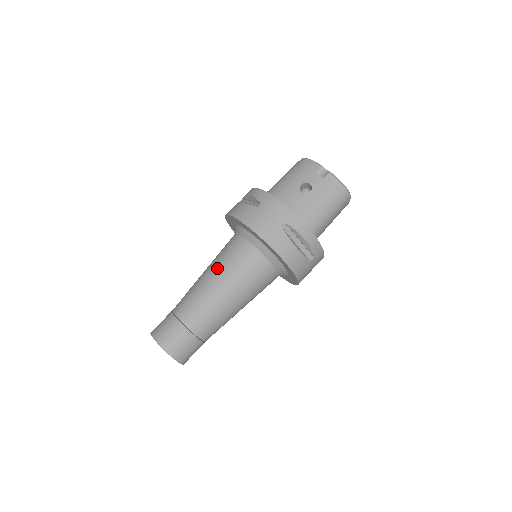
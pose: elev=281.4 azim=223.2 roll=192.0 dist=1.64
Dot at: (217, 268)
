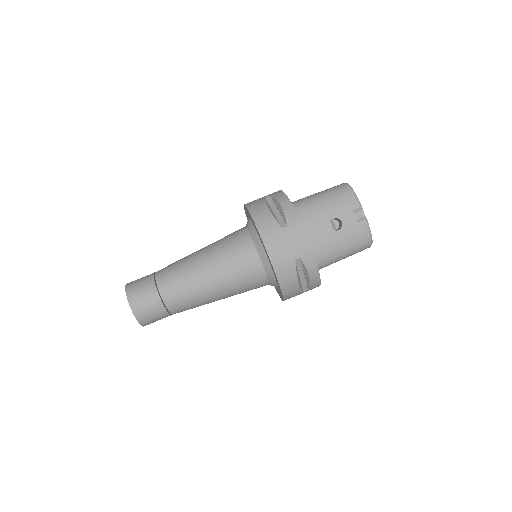
Dot at: (215, 260)
